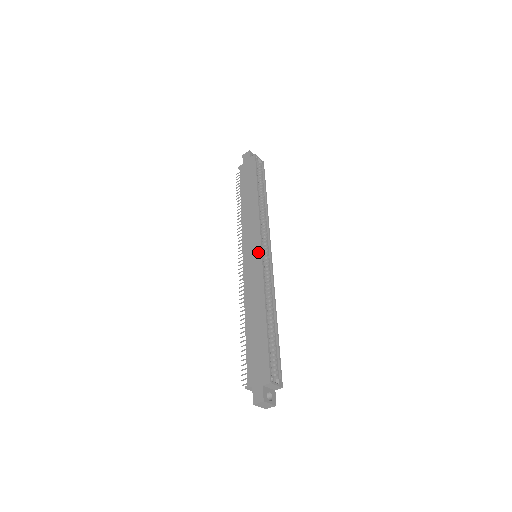
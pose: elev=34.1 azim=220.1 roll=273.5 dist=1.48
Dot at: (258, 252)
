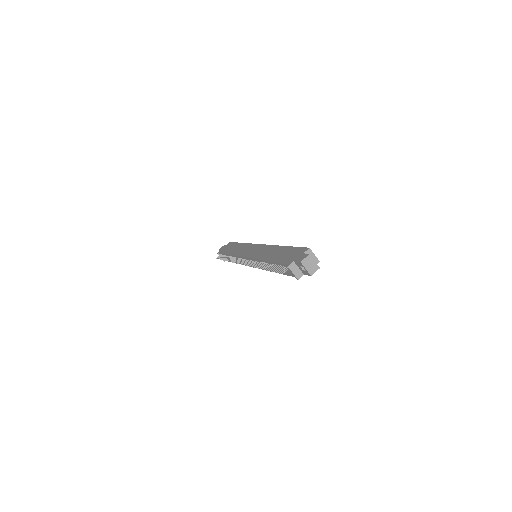
Dot at: (259, 246)
